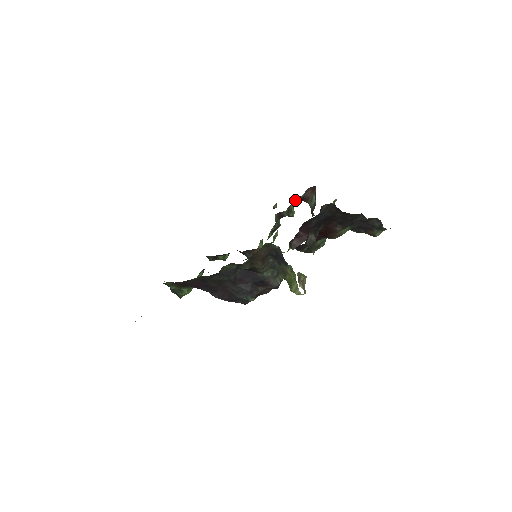
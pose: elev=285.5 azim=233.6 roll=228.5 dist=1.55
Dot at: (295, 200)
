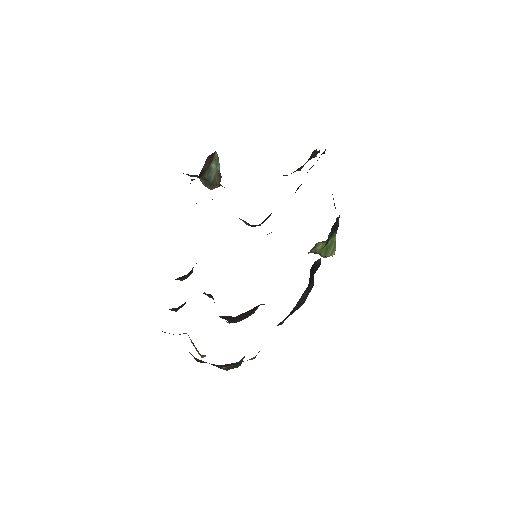
Dot at: occluded
